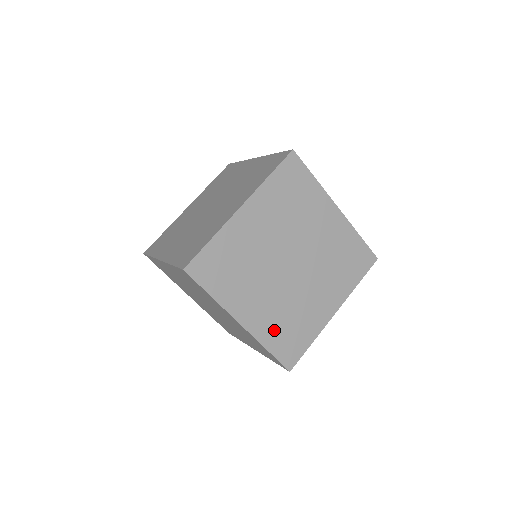
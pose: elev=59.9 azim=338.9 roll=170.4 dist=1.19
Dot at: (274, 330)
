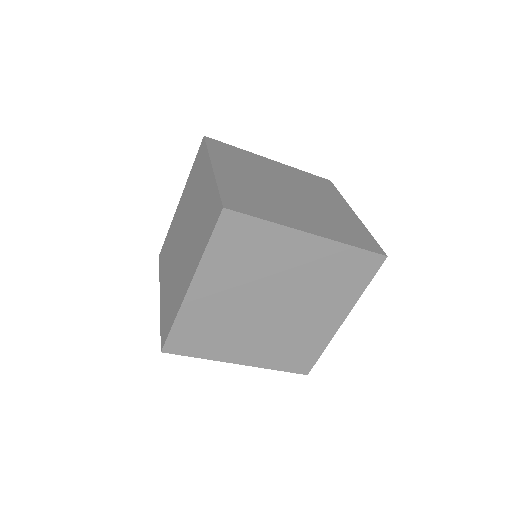
Dot at: (277, 356)
